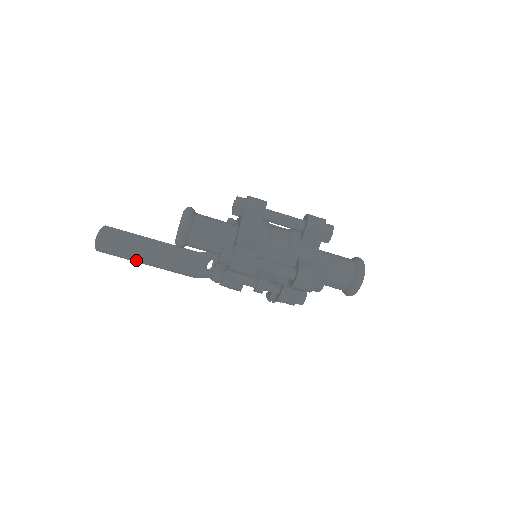
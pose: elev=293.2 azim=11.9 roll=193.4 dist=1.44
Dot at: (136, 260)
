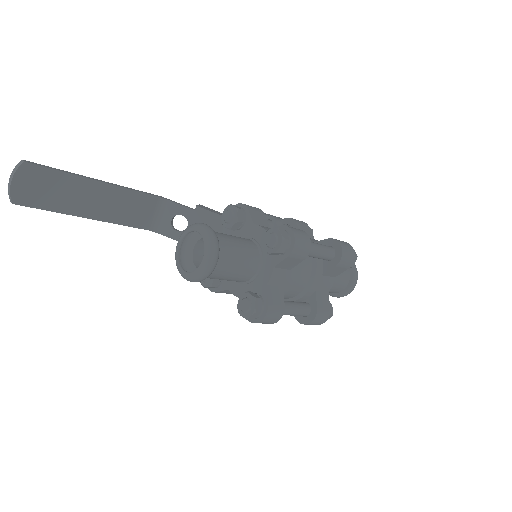
Dot at: (78, 216)
